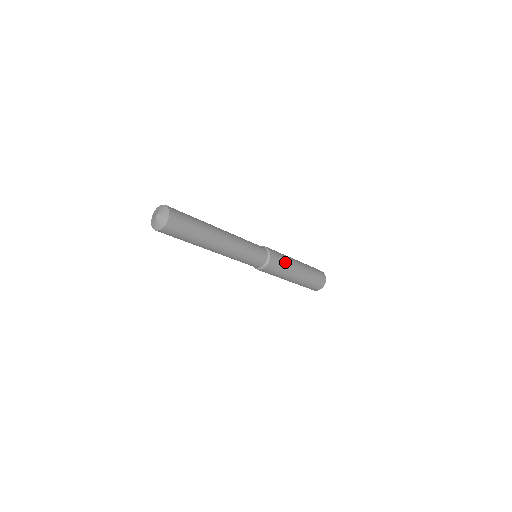
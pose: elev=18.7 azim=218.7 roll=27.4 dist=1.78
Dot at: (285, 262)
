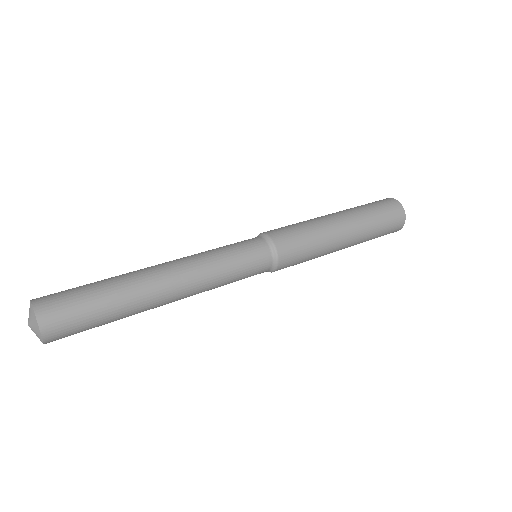
Dot at: (312, 251)
